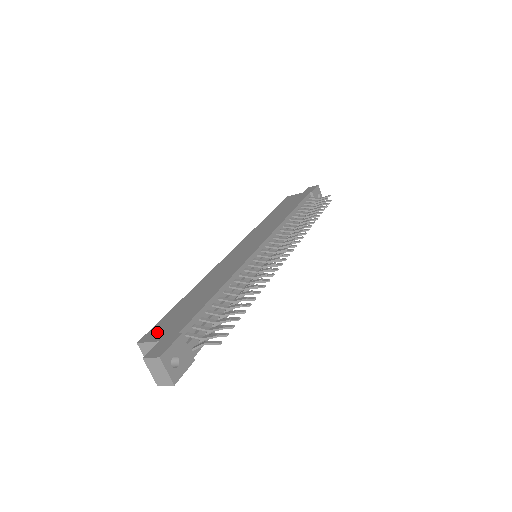
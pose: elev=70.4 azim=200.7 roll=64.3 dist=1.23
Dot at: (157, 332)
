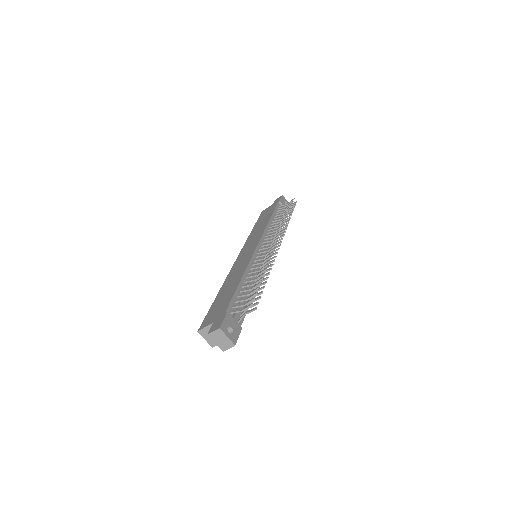
Dot at: (209, 320)
